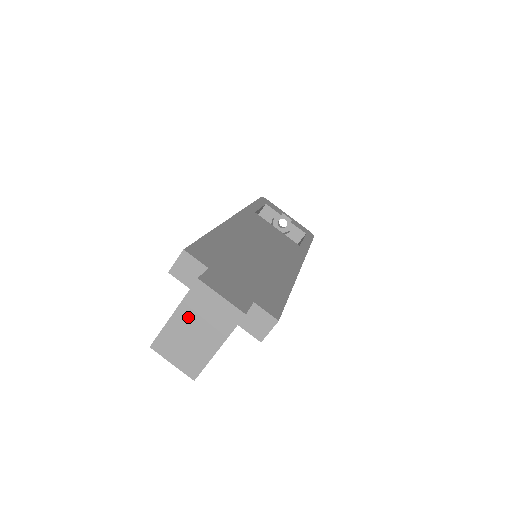
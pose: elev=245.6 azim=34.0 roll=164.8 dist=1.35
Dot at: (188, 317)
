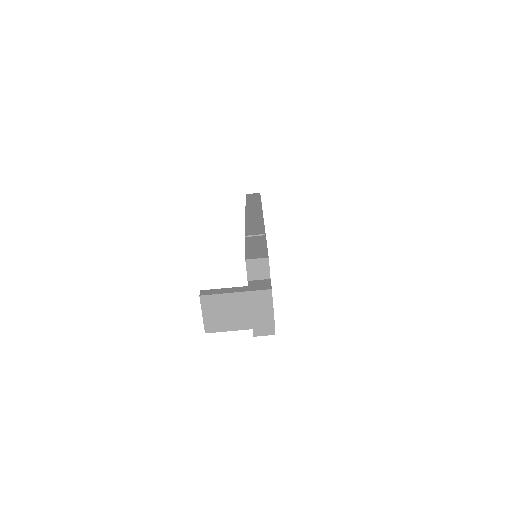
Dot at: (242, 301)
